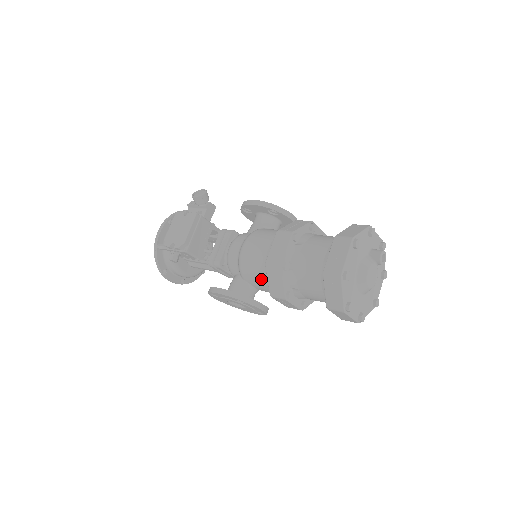
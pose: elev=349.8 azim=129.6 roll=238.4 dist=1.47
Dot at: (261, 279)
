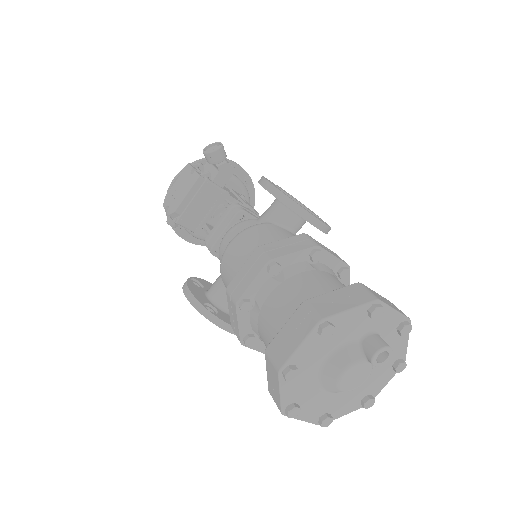
Dot at: occluded
